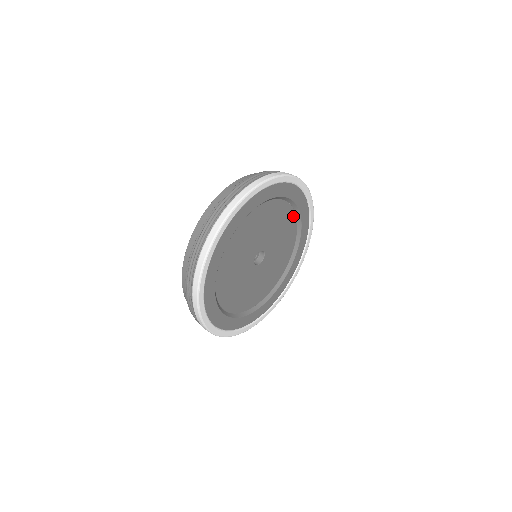
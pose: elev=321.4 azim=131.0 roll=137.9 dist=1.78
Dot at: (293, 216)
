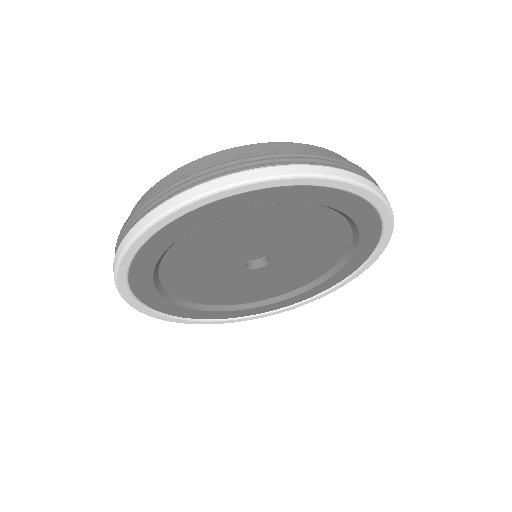
Dot at: (275, 206)
